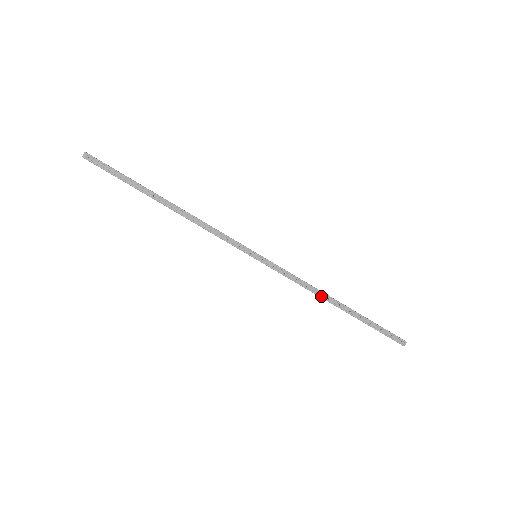
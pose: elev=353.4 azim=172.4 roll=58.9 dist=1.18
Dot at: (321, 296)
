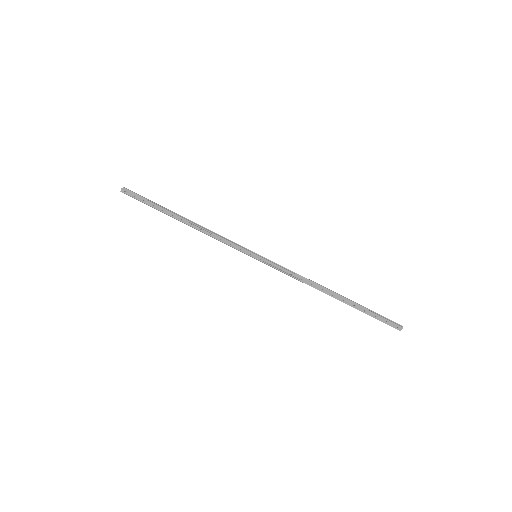
Dot at: (315, 288)
